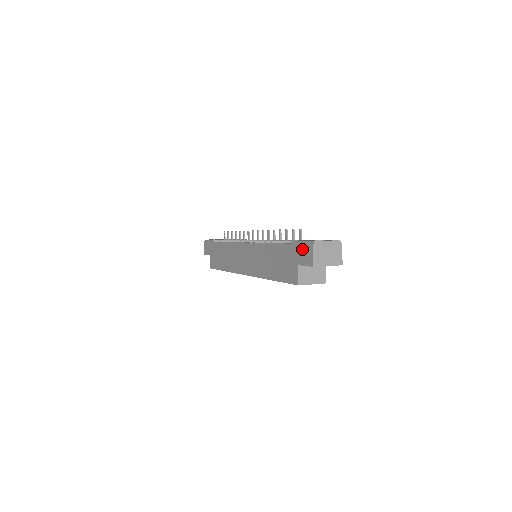
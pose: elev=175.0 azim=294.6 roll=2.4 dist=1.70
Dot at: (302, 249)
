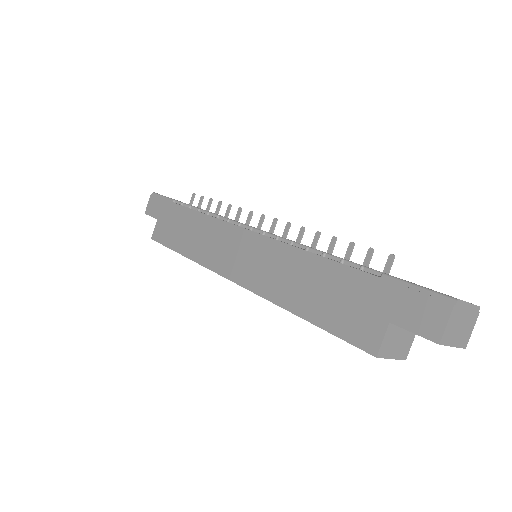
Dot at: (416, 300)
